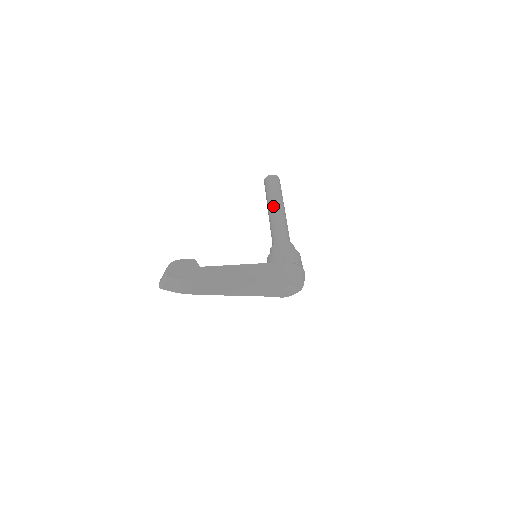
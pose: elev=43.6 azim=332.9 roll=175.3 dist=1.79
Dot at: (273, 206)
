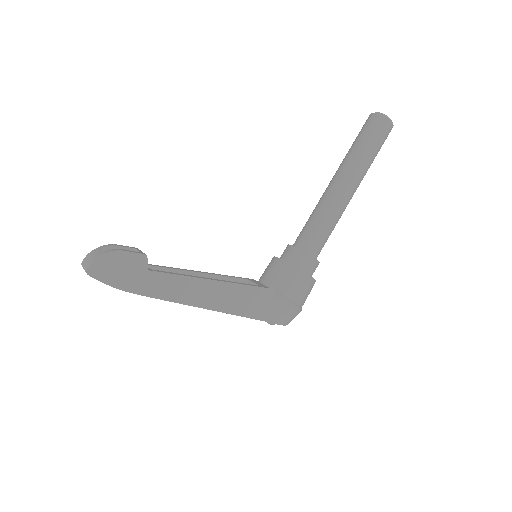
Dot at: (342, 179)
